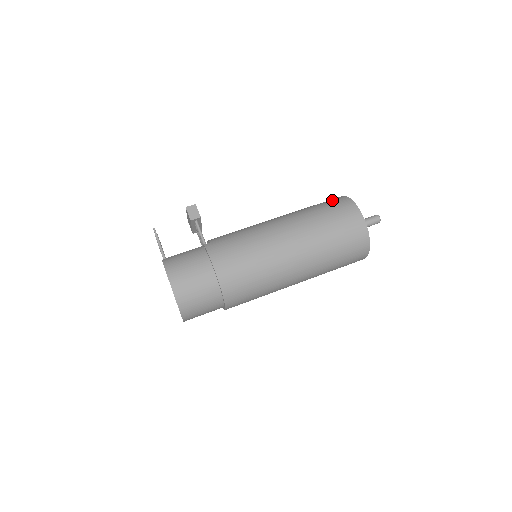
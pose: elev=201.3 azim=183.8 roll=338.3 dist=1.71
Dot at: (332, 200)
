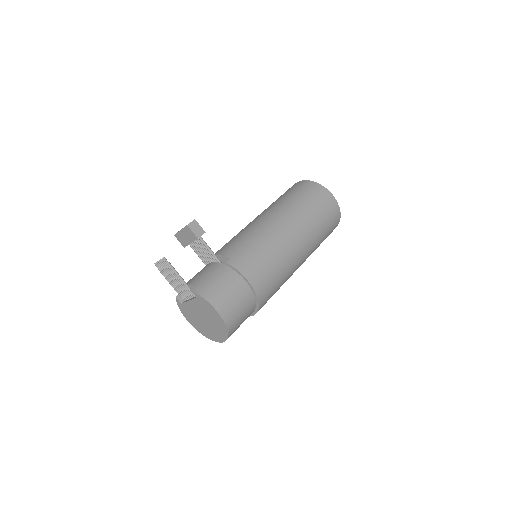
Dot at: (304, 187)
